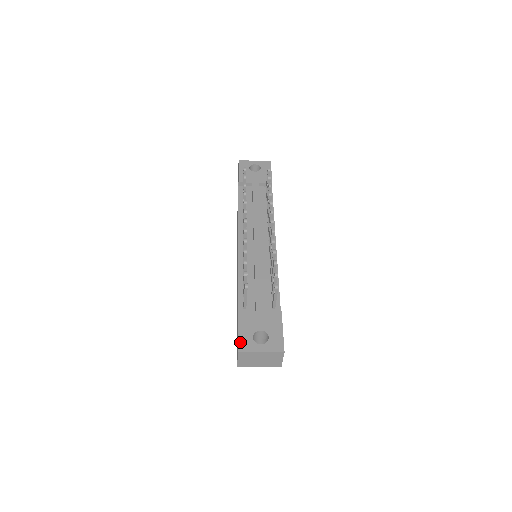
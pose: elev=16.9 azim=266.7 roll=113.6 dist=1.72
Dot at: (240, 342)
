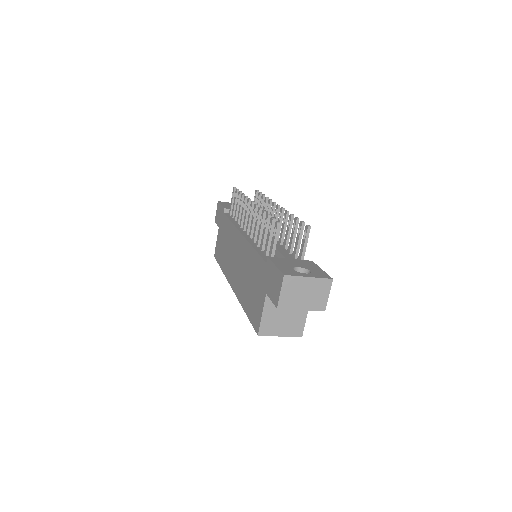
Dot at: (282, 270)
